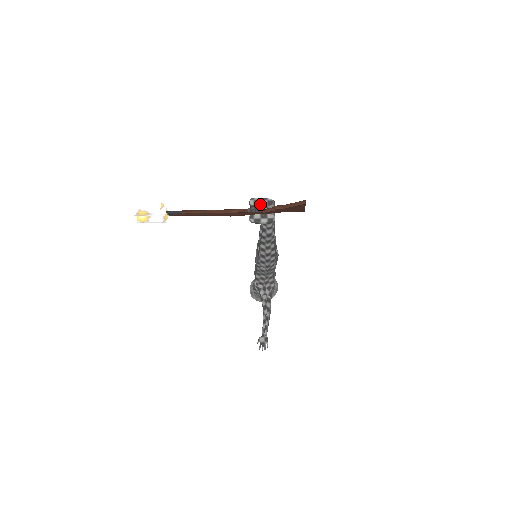
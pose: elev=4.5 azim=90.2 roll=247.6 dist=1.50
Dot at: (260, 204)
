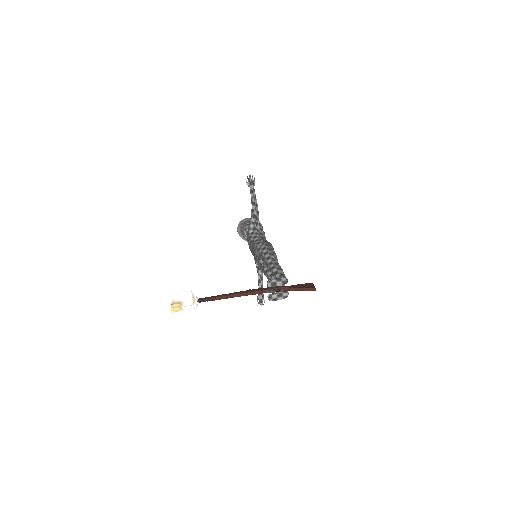
Dot at: (276, 285)
